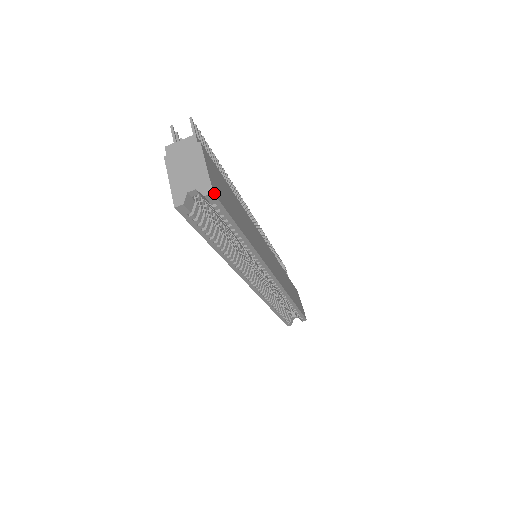
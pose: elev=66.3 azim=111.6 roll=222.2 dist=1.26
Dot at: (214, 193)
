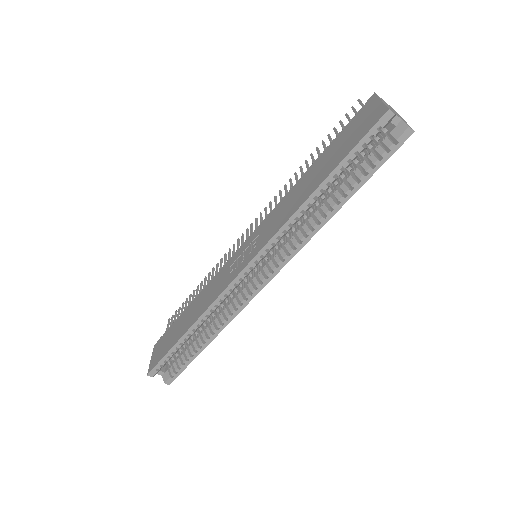
Dot at: (412, 133)
